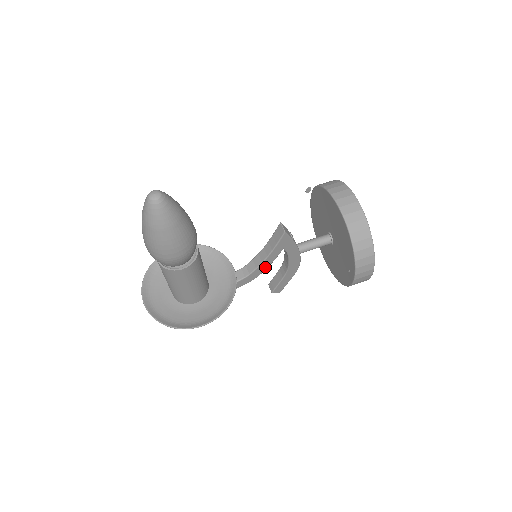
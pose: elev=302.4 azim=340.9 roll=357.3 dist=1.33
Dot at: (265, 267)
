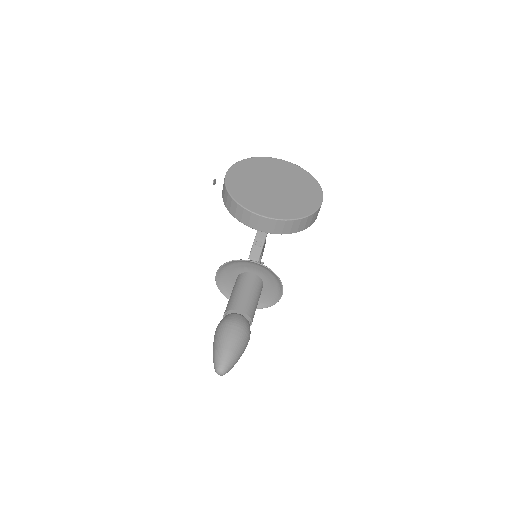
Dot at: occluded
